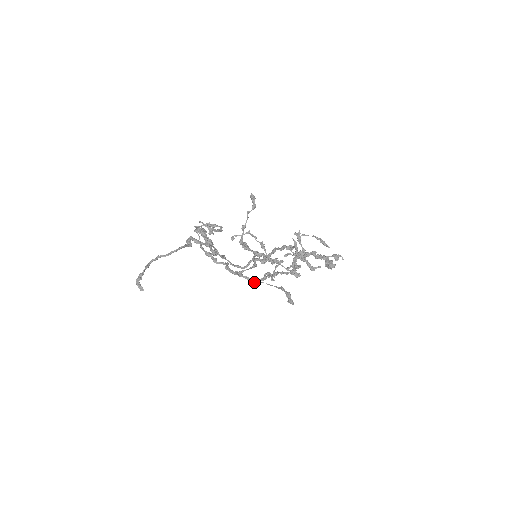
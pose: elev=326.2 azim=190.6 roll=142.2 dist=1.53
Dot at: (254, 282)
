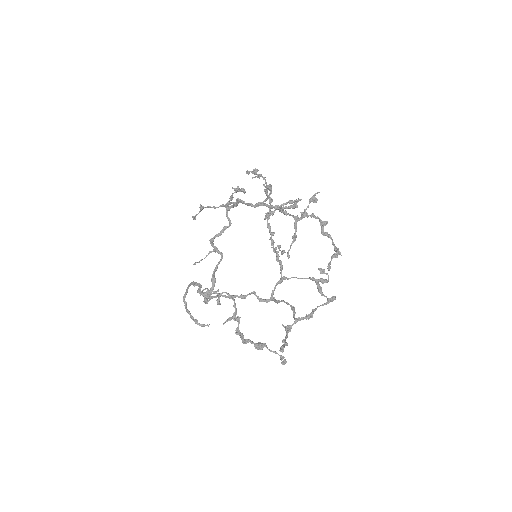
Dot at: (281, 278)
